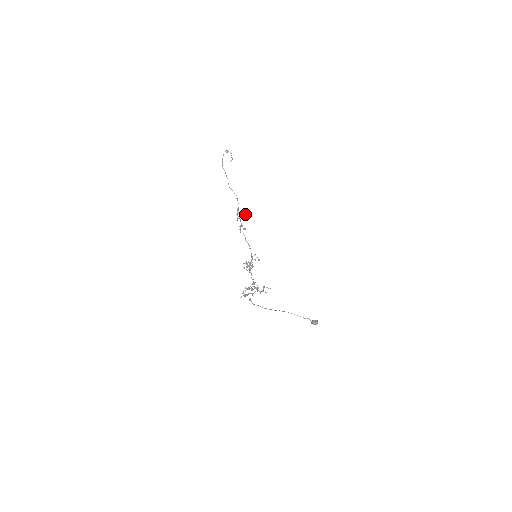
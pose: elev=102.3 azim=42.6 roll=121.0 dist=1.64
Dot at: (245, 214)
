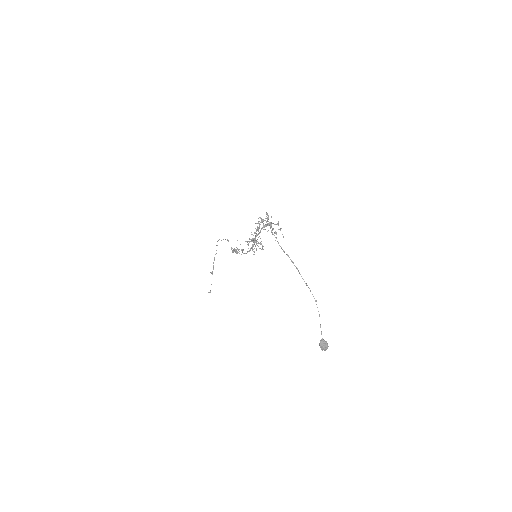
Dot at: occluded
